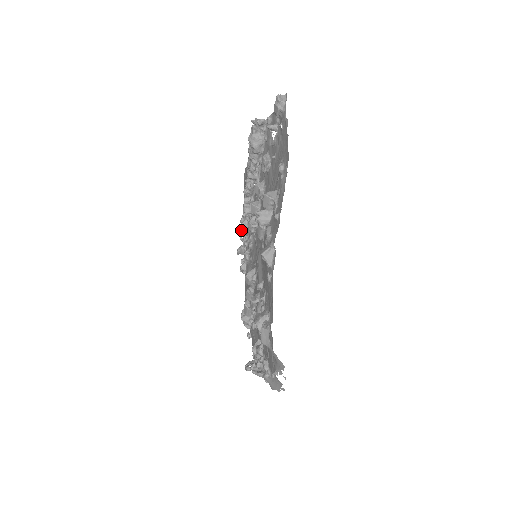
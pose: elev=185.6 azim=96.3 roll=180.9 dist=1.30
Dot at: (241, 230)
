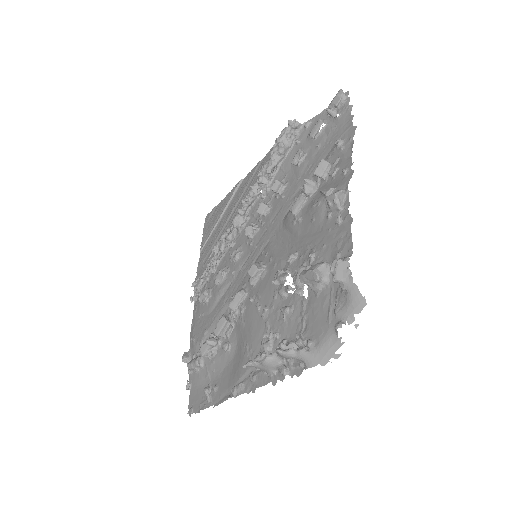
Dot at: (215, 250)
